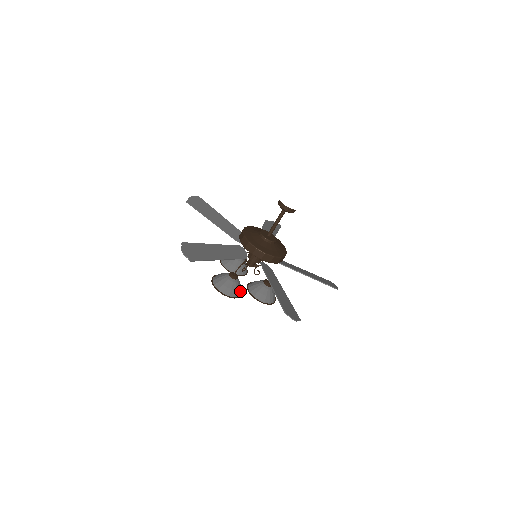
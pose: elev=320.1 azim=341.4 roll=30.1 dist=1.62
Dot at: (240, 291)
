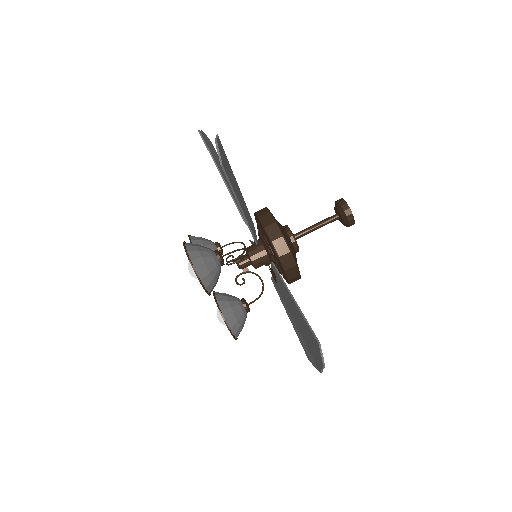
Dot at: (213, 287)
